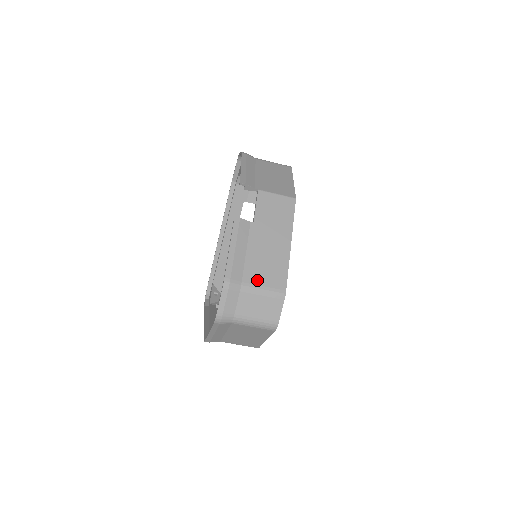
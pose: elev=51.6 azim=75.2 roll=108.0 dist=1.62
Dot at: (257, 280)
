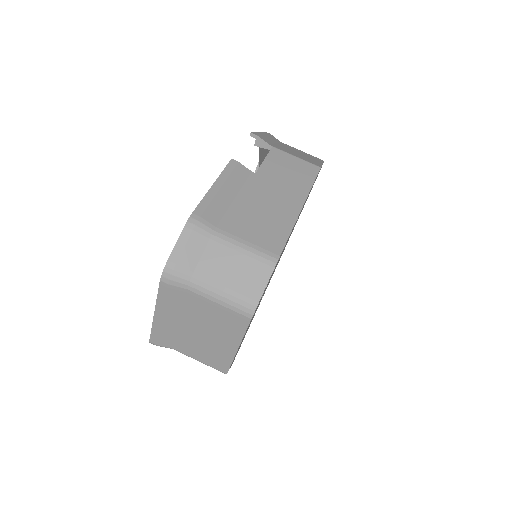
Dot at: (240, 232)
